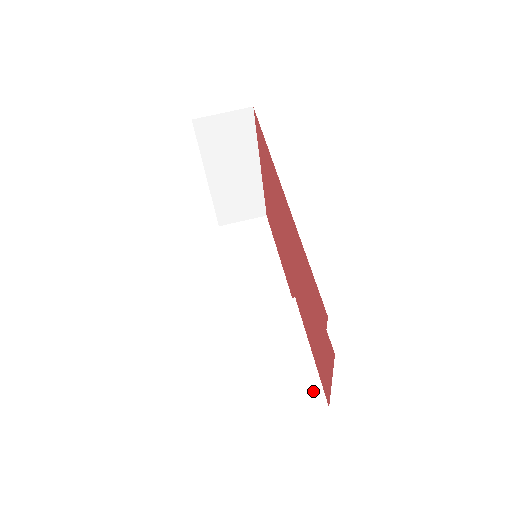
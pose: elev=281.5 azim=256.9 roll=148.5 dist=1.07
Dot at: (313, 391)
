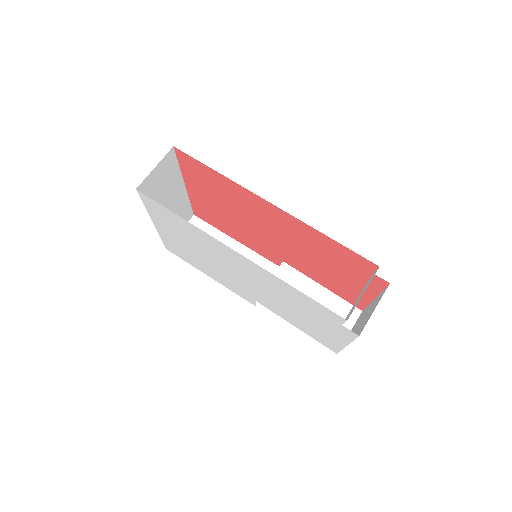
Dot at: (346, 309)
